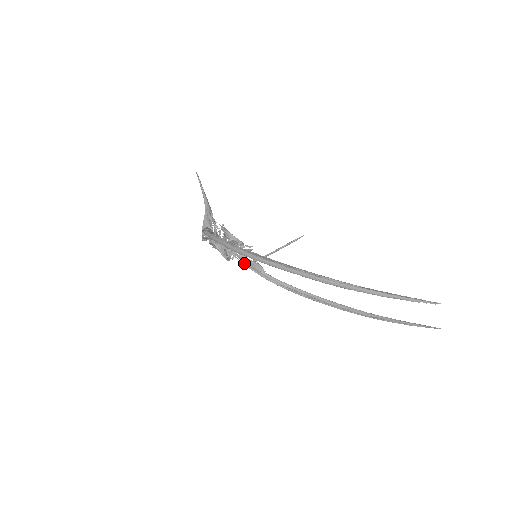
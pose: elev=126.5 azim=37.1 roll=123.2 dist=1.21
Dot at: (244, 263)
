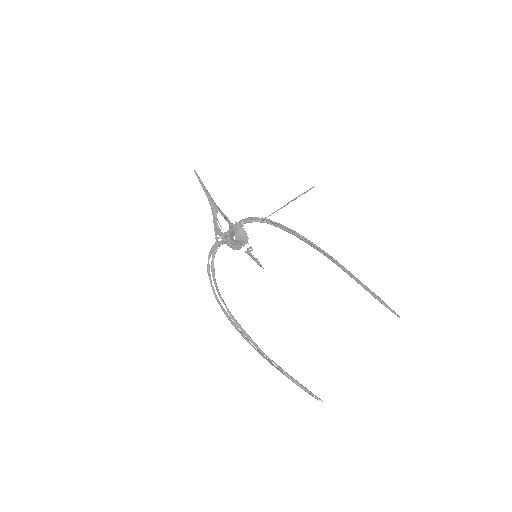
Dot at: (262, 220)
